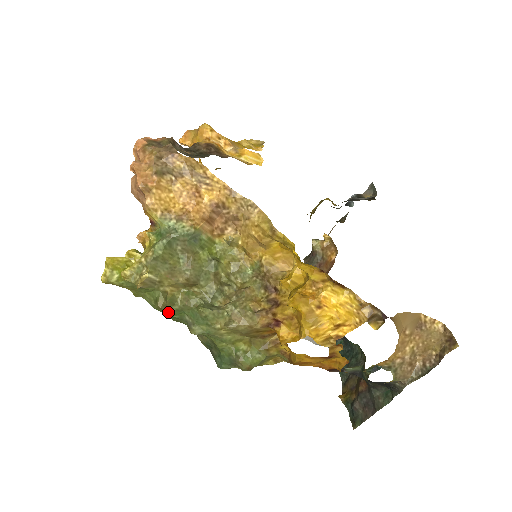
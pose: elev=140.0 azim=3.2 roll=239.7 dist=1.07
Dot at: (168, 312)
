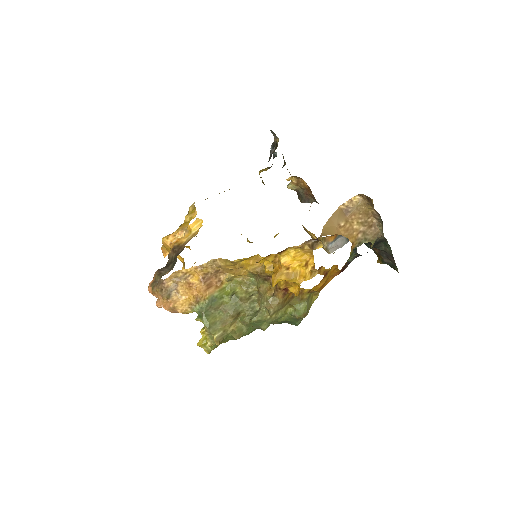
Dot at: (245, 334)
